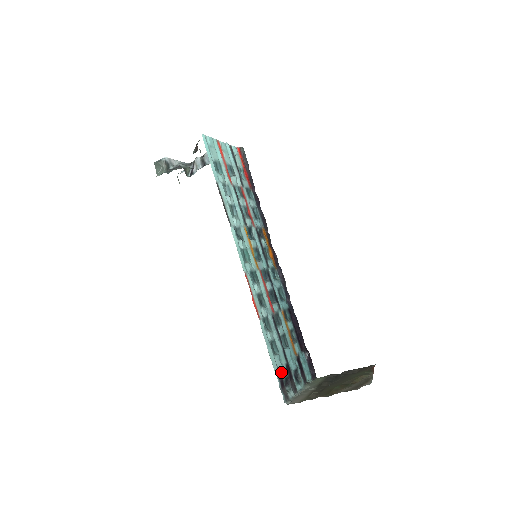
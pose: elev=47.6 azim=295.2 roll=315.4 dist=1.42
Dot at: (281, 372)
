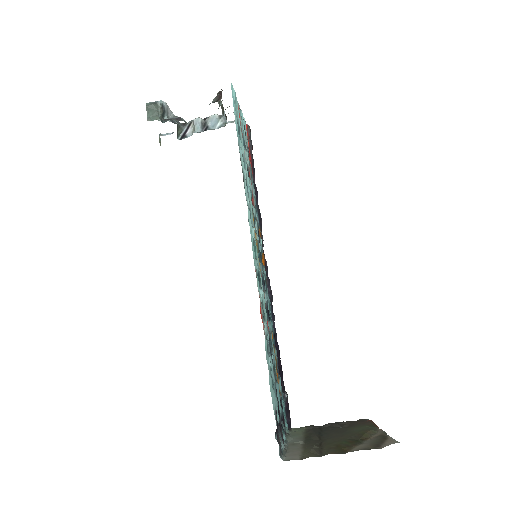
Dot at: occluded
